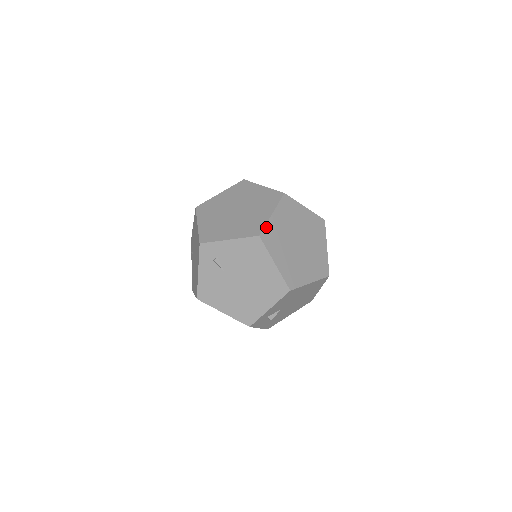
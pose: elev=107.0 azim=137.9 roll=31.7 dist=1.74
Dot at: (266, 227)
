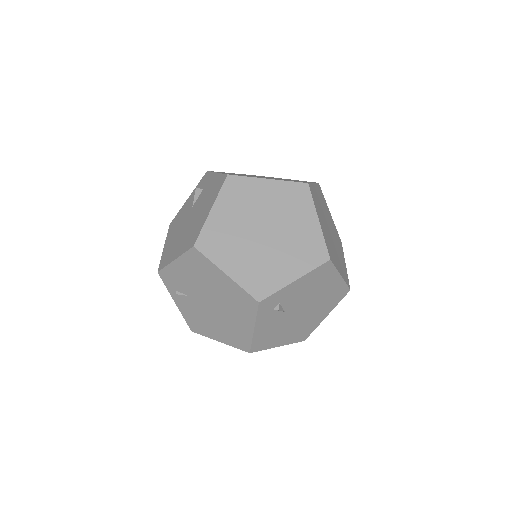
Dot at: (326, 243)
